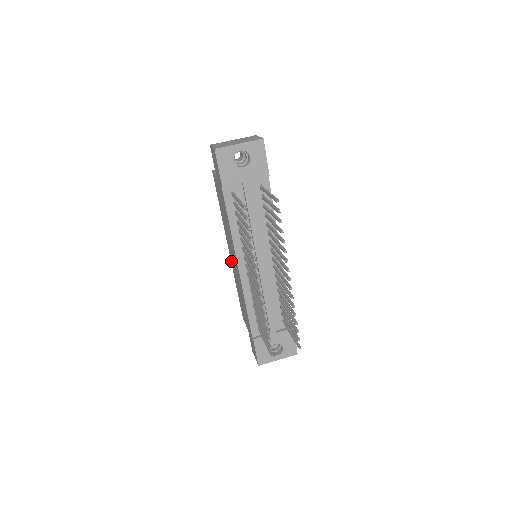
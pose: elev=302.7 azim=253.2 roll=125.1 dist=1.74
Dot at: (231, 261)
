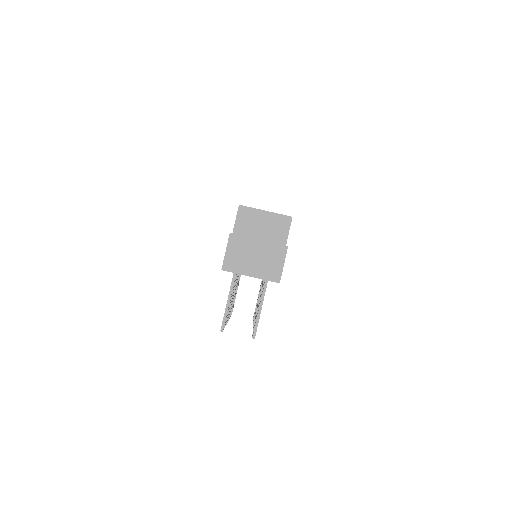
Dot at: occluded
